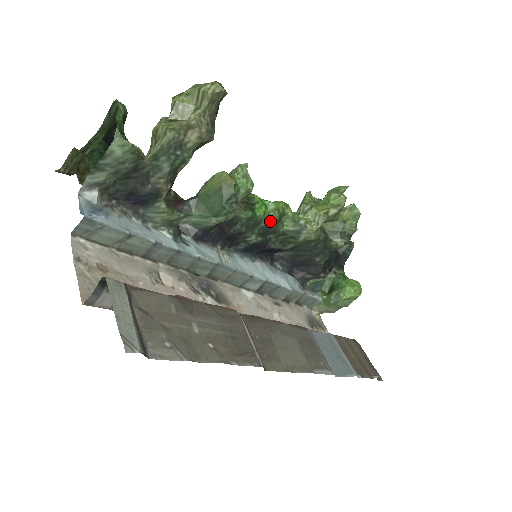
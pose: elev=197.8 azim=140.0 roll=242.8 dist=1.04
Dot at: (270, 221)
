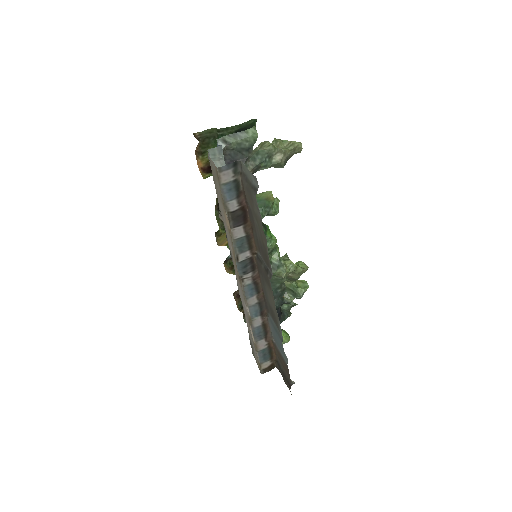
Dot at: (269, 245)
